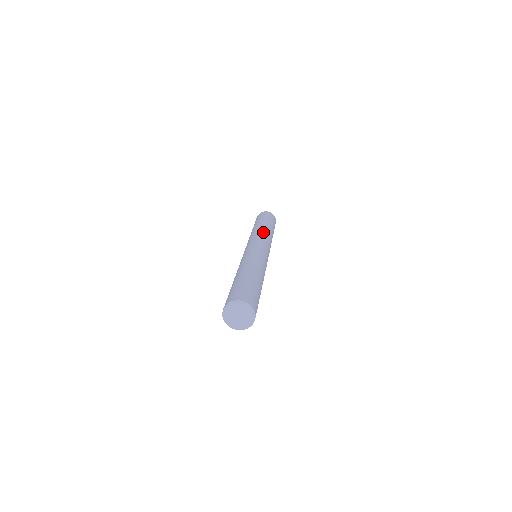
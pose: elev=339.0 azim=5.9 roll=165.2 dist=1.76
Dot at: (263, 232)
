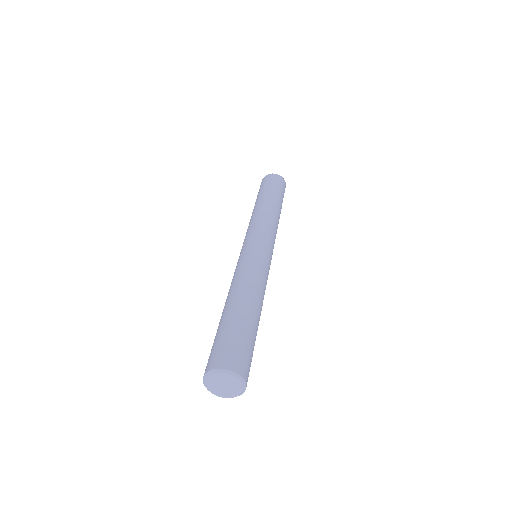
Dot at: (274, 222)
